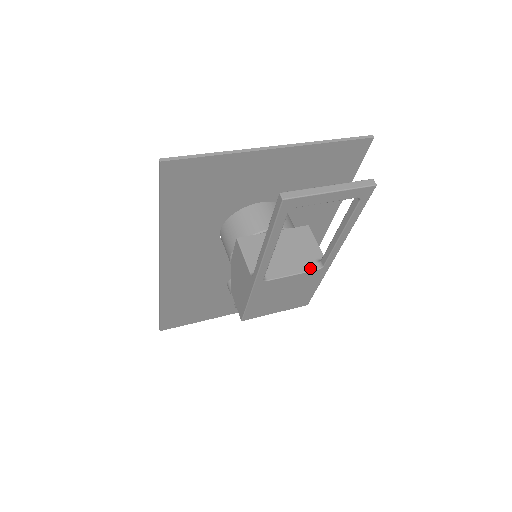
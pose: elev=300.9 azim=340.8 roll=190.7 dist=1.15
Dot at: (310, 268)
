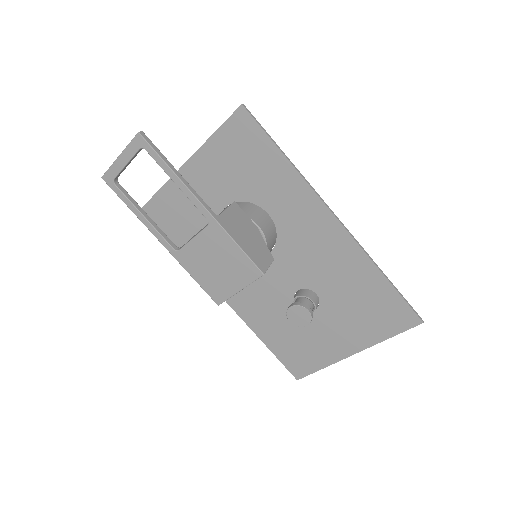
Dot at: (205, 227)
